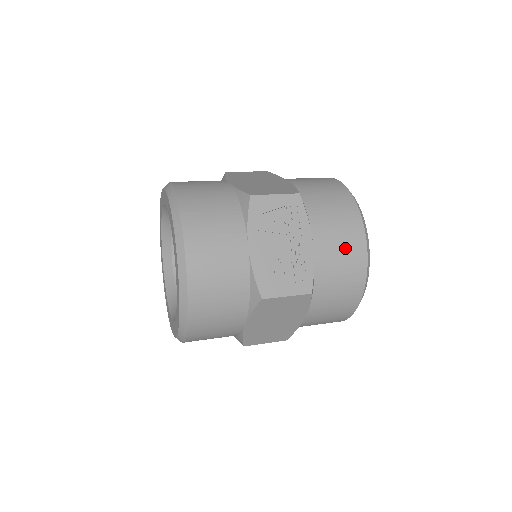
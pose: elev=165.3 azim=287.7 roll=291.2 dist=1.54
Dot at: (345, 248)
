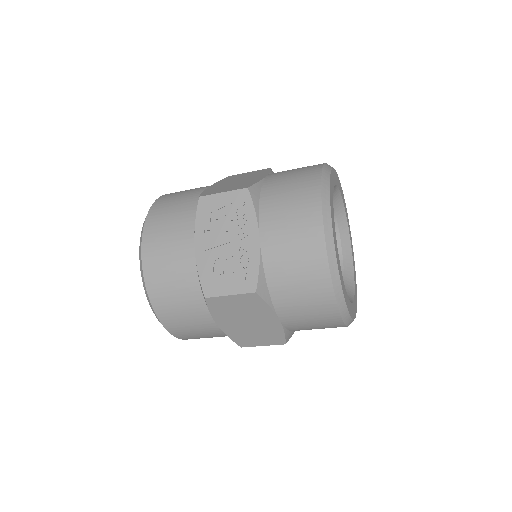
Dot at: (297, 241)
